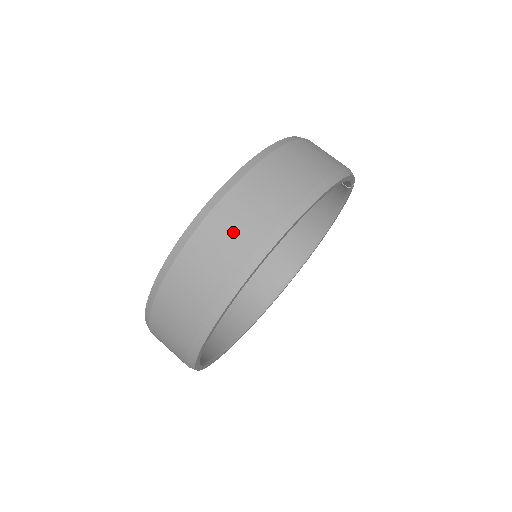
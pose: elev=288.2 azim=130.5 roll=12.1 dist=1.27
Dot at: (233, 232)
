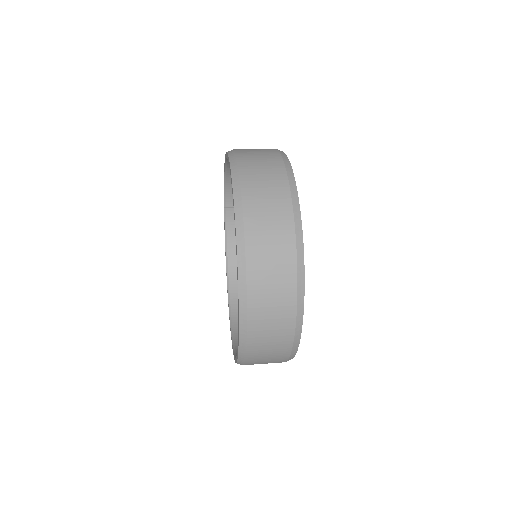
Dot at: (260, 159)
